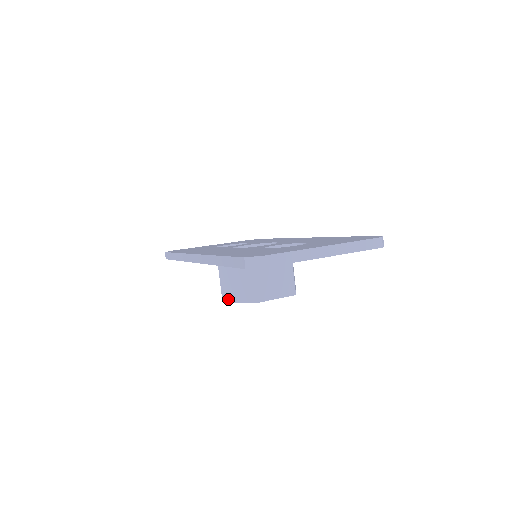
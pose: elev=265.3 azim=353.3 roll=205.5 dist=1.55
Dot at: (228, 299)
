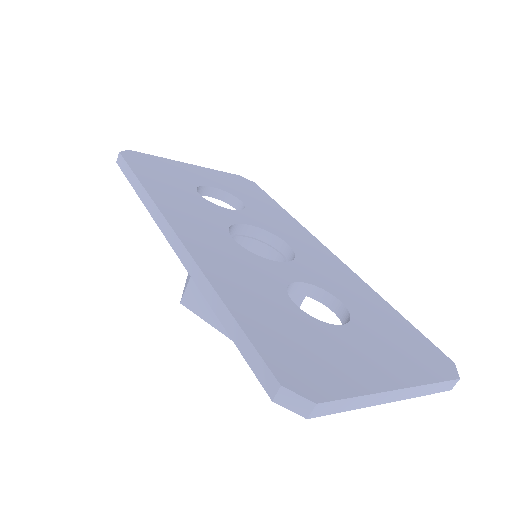
Dot at: (191, 305)
